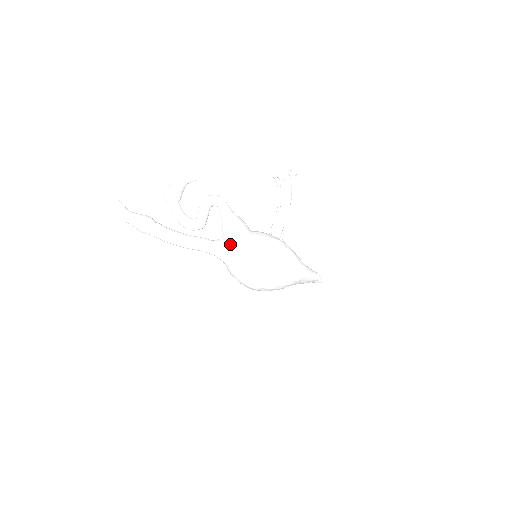
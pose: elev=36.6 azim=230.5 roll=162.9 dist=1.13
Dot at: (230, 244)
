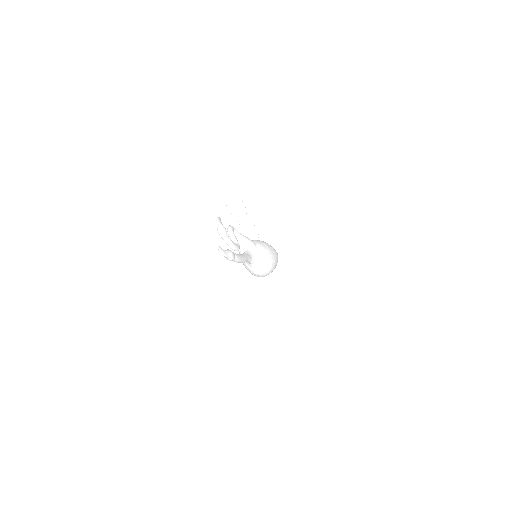
Dot at: (252, 252)
